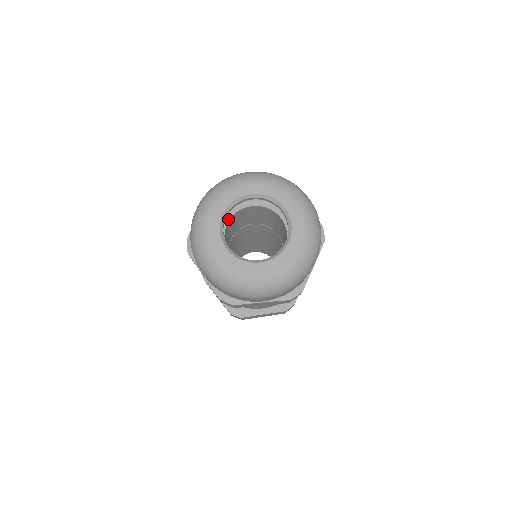
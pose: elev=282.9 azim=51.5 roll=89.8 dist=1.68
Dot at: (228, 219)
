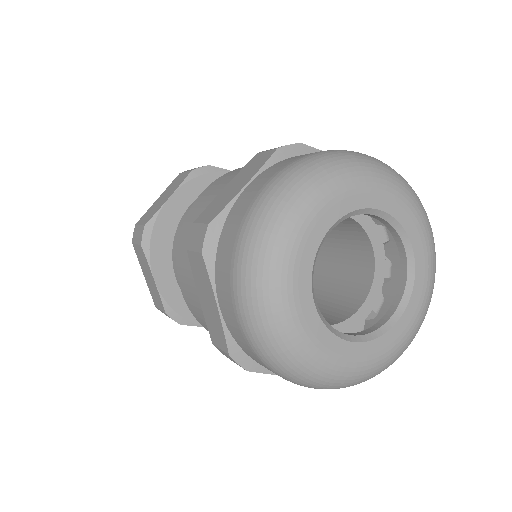
Dot at: occluded
